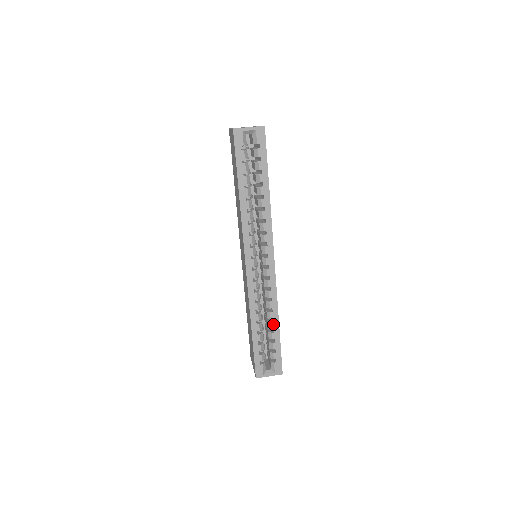
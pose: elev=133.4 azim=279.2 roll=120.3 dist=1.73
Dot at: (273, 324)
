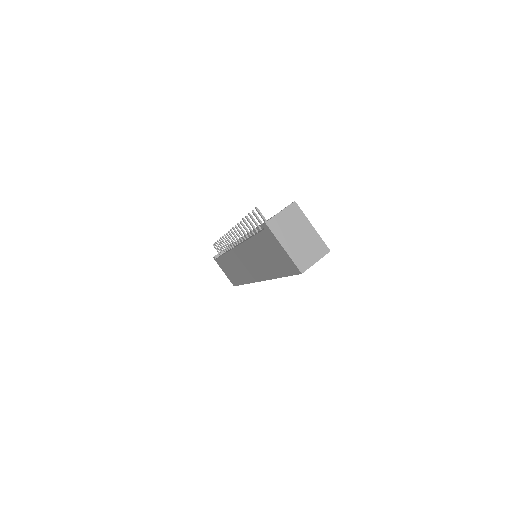
Dot at: occluded
